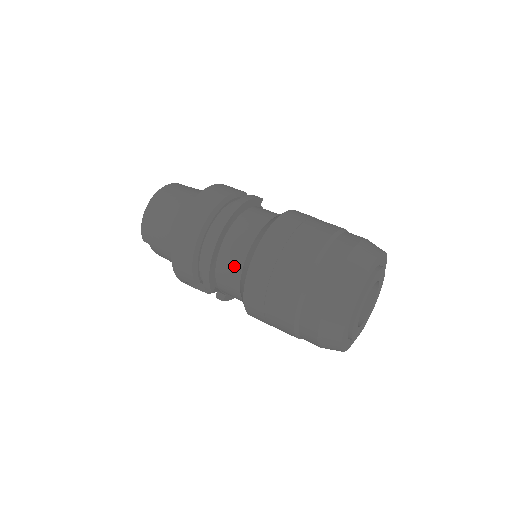
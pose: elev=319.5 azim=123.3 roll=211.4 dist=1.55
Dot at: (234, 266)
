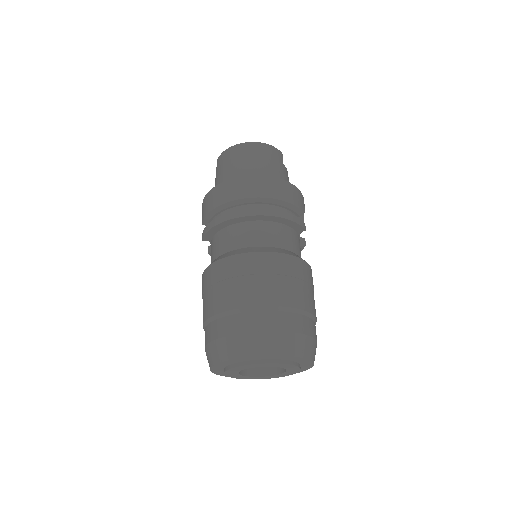
Dot at: (226, 244)
